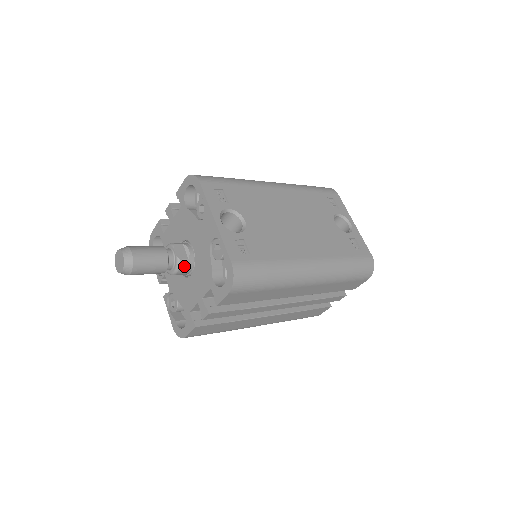
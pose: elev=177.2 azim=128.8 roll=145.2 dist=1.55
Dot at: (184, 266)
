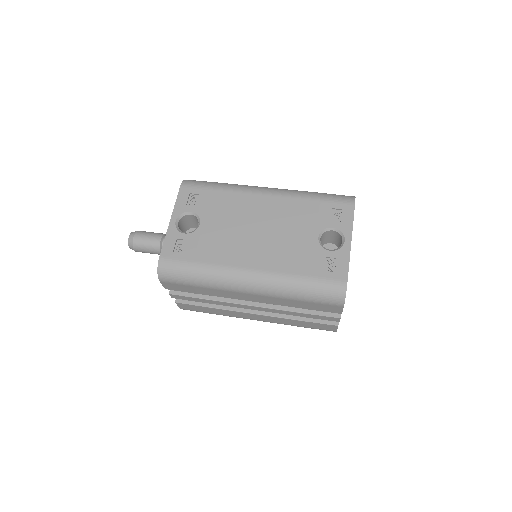
Dot at: occluded
